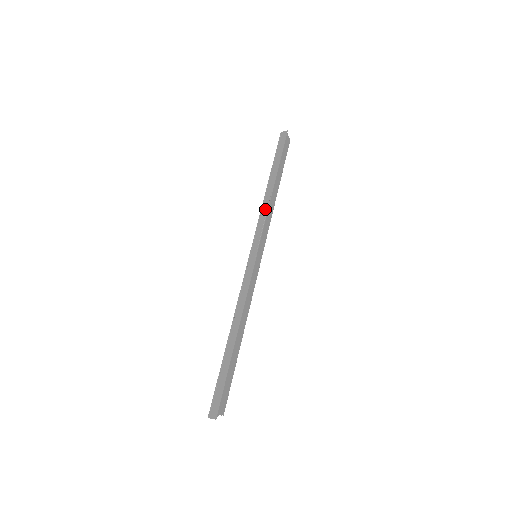
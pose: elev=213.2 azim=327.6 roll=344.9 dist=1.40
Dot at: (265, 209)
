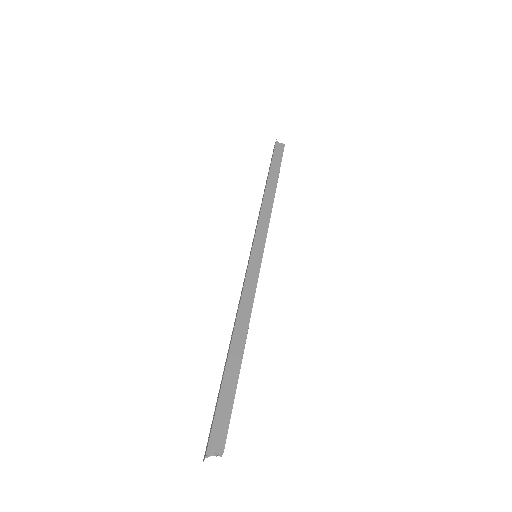
Dot at: (260, 210)
